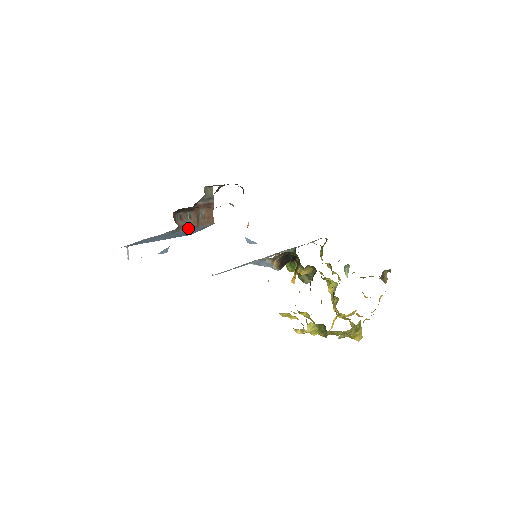
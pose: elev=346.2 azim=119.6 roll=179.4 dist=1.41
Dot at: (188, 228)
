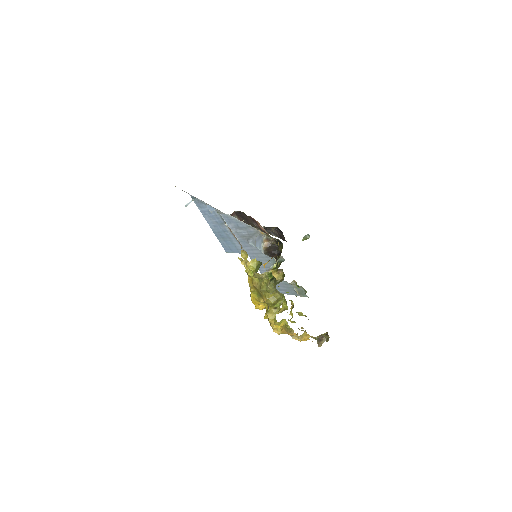
Dot at: occluded
